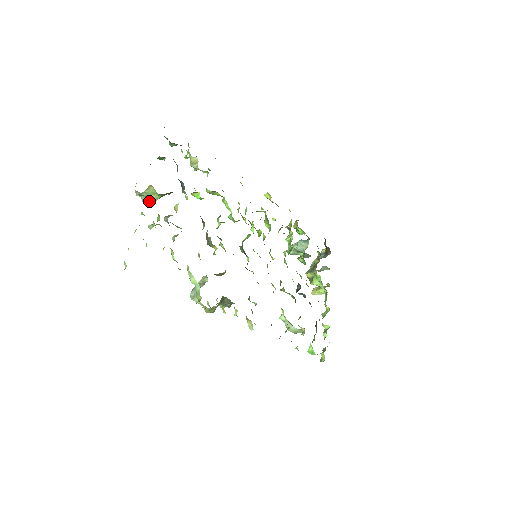
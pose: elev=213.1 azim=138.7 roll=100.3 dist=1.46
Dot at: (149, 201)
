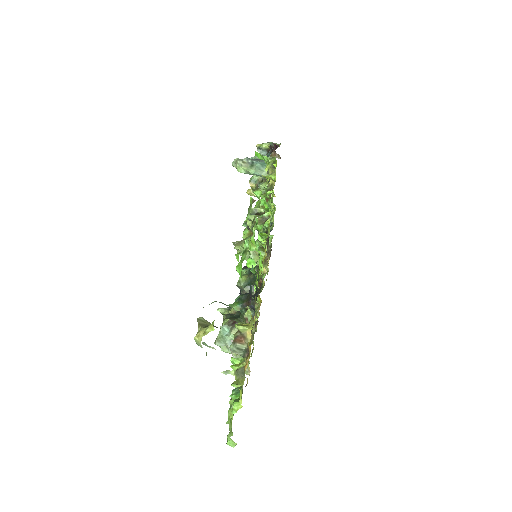
Dot at: occluded
